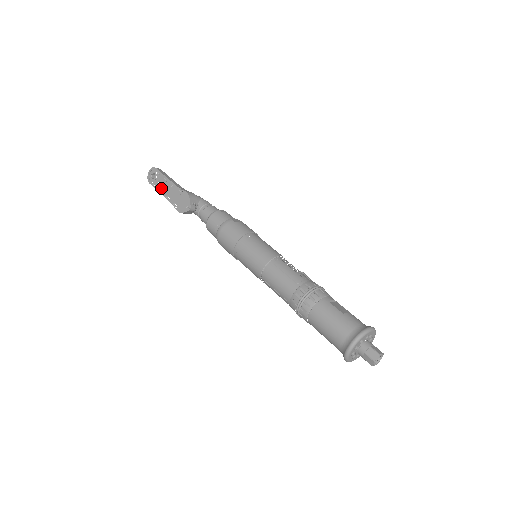
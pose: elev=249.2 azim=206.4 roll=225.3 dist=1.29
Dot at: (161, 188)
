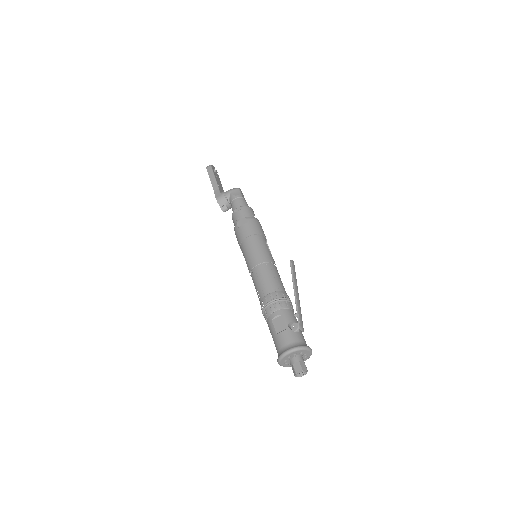
Dot at: occluded
